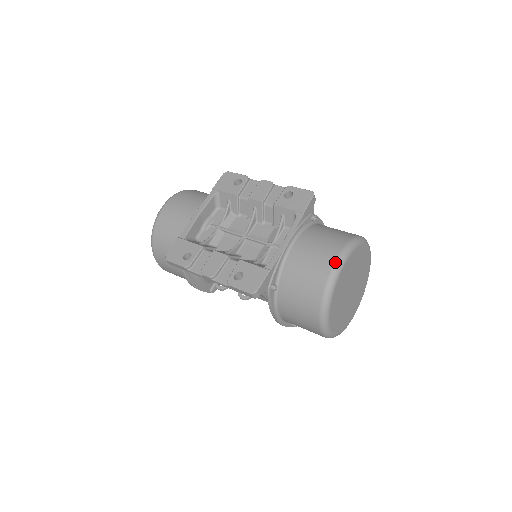
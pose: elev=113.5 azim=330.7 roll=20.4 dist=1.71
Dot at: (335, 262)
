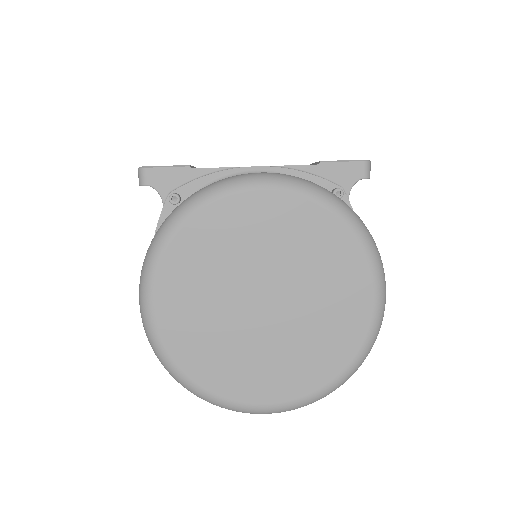
Dot at: occluded
